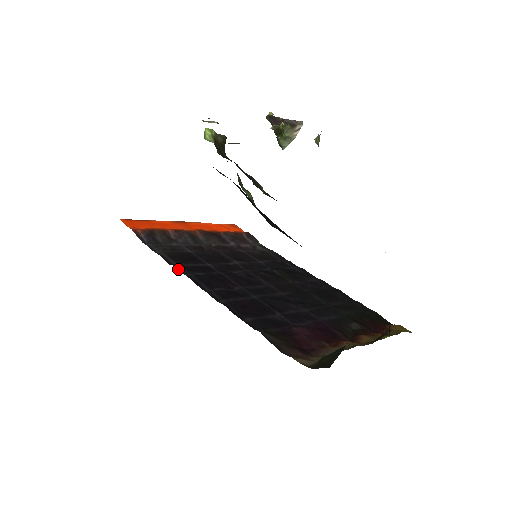
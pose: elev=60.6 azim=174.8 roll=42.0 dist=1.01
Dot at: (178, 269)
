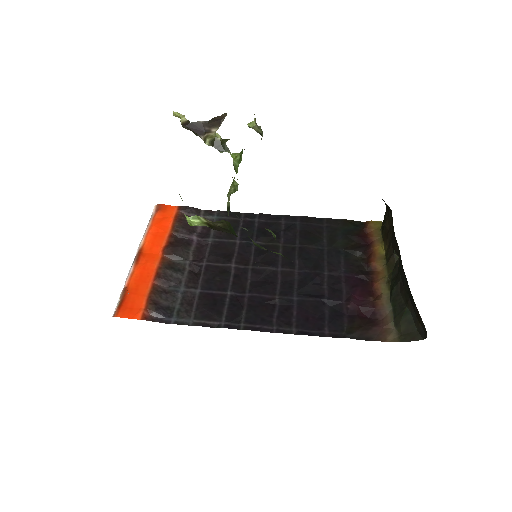
Dot at: (230, 328)
